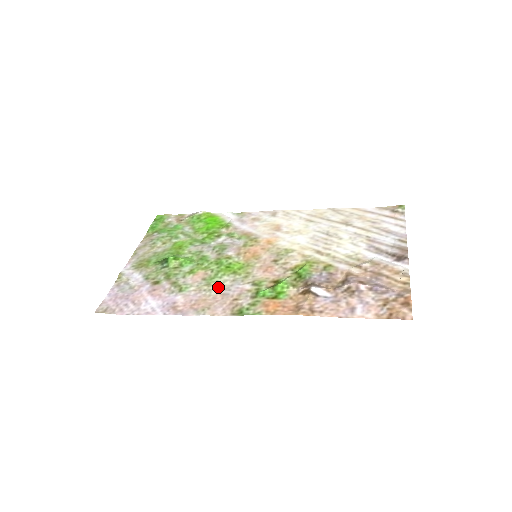
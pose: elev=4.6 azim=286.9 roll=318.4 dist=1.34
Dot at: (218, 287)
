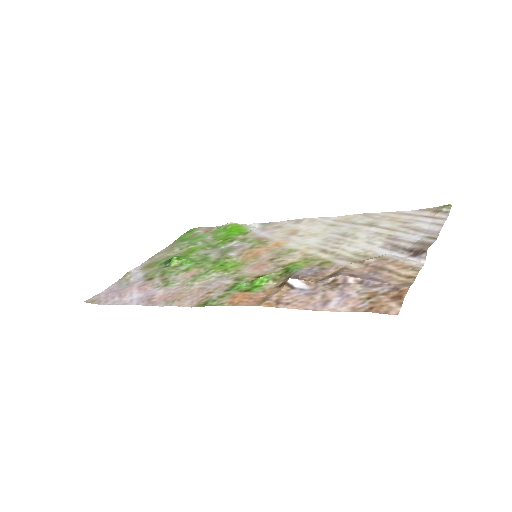
Dot at: (201, 282)
